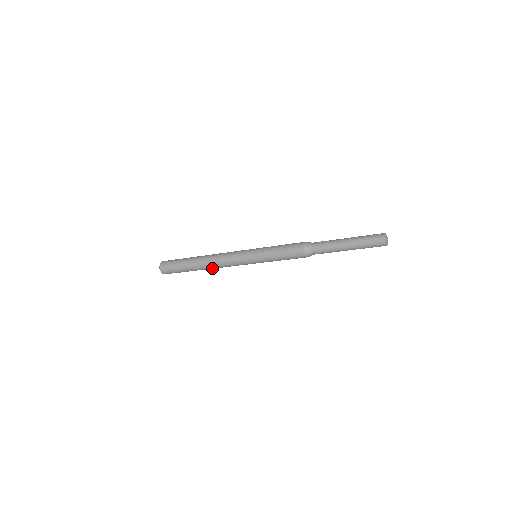
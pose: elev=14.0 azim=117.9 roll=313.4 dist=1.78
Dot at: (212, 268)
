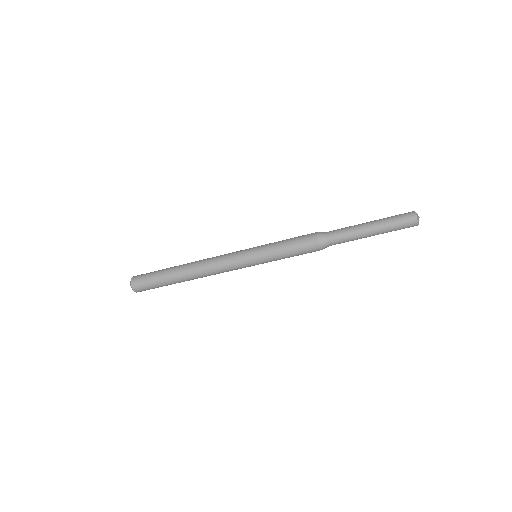
Dot at: (202, 277)
